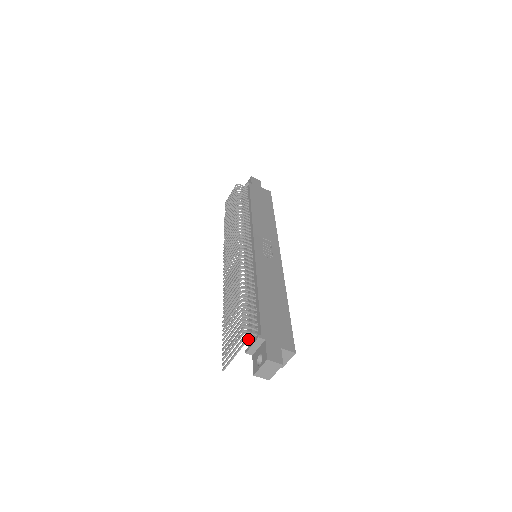
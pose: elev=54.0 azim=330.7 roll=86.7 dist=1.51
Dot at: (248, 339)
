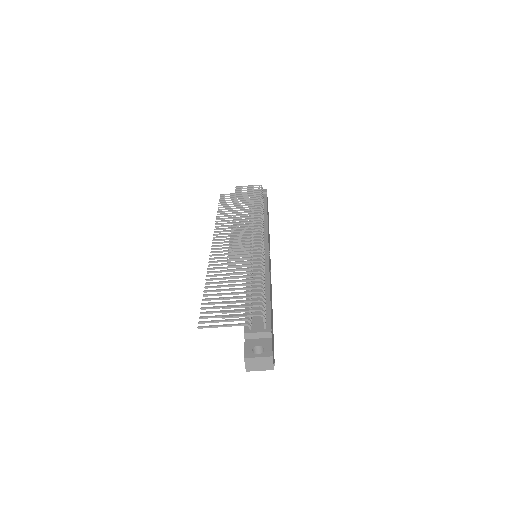
Dot at: (246, 322)
